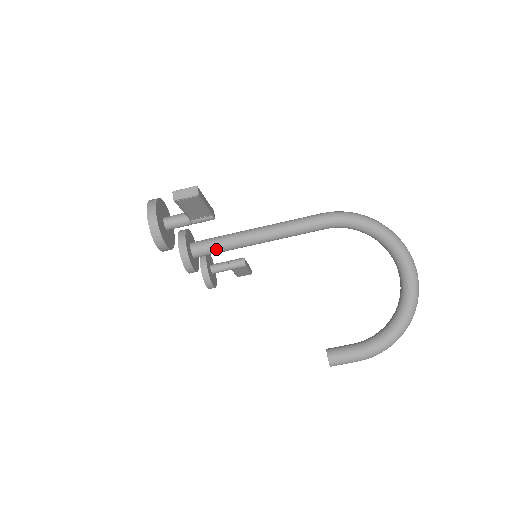
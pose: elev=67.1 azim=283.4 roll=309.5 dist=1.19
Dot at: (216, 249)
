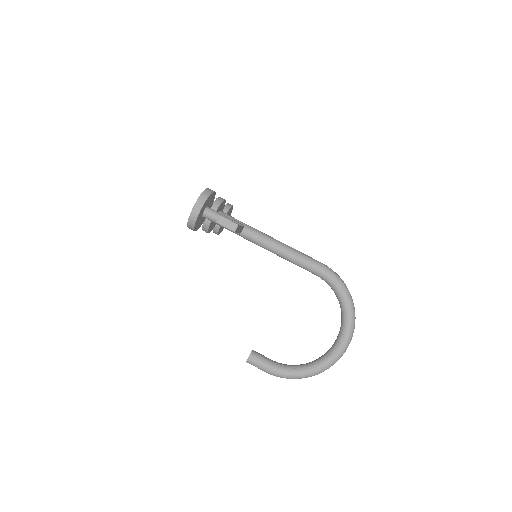
Dot at: occluded
